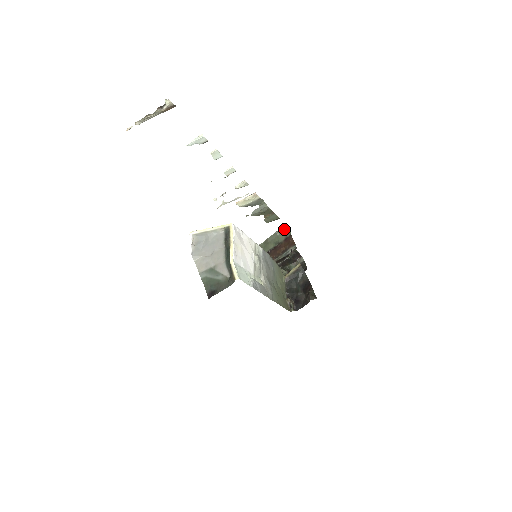
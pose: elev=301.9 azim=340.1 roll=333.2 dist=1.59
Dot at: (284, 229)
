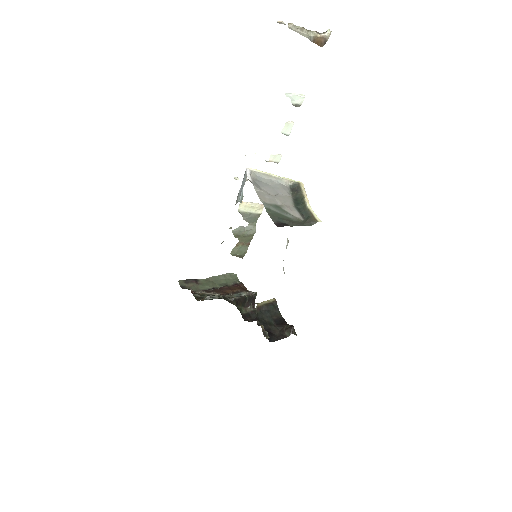
Dot at: (233, 275)
